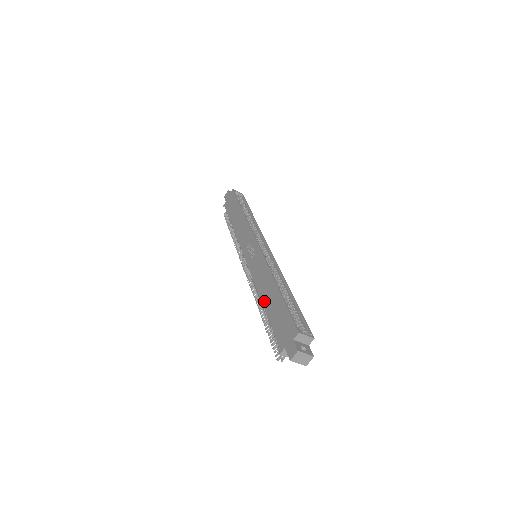
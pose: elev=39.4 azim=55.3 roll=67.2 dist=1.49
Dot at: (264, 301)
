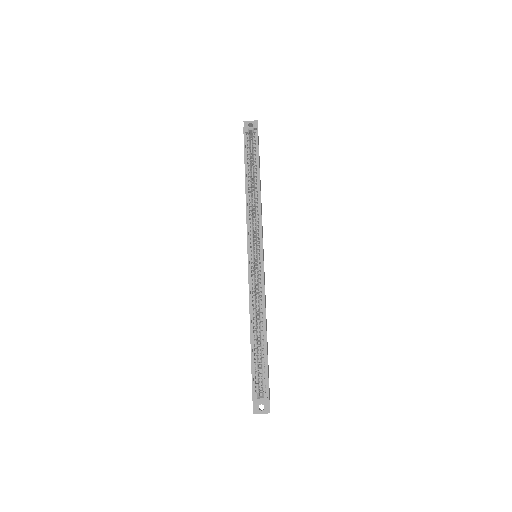
Dot at: occluded
